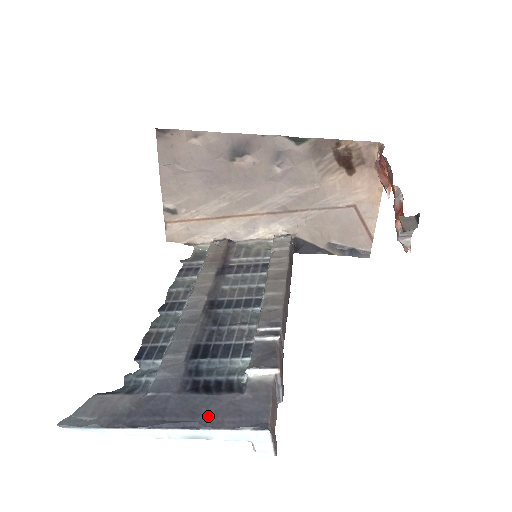
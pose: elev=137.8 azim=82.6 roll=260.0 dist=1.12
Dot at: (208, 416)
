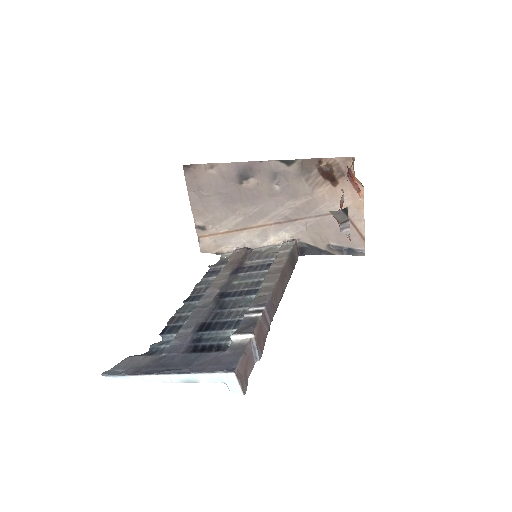
Dot at: (197, 366)
